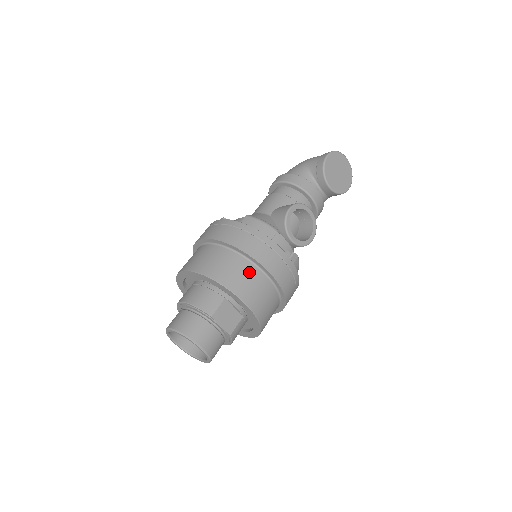
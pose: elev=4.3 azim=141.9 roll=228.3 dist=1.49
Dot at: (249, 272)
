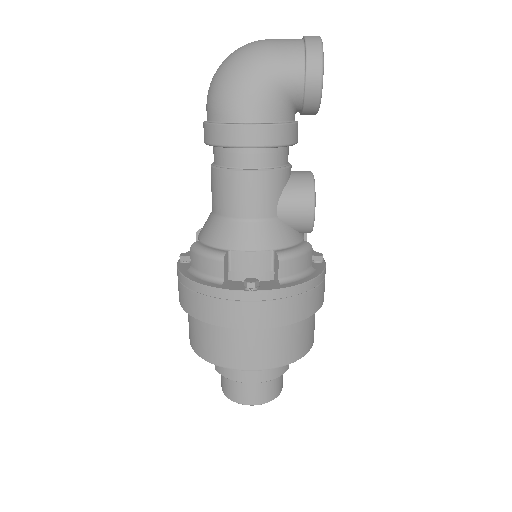
Dot at: (313, 317)
